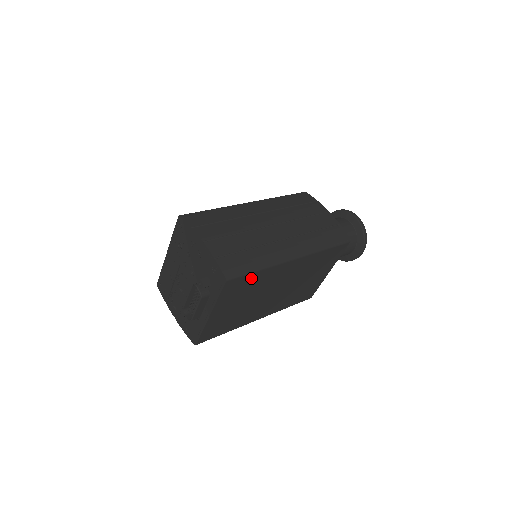
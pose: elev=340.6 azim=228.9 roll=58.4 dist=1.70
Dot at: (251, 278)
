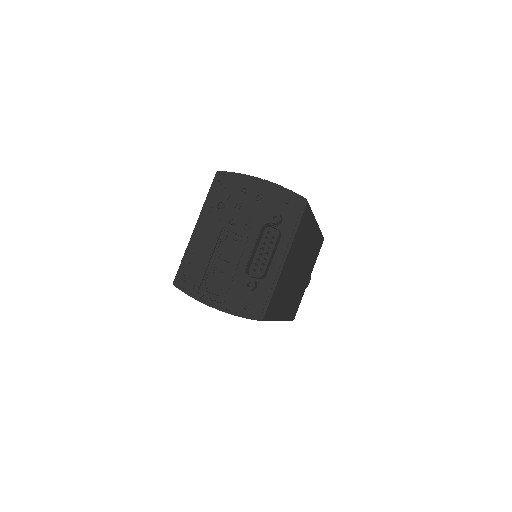
Dot at: (308, 220)
